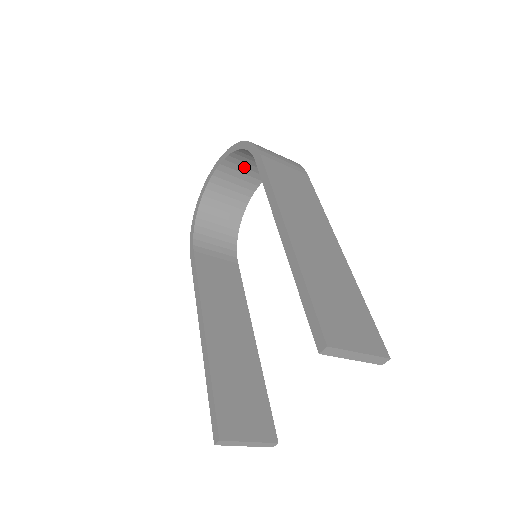
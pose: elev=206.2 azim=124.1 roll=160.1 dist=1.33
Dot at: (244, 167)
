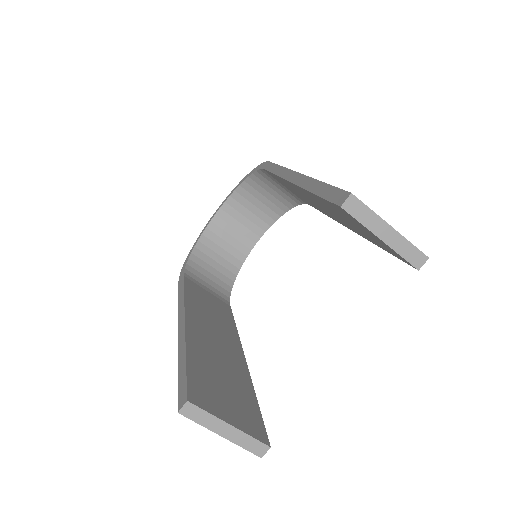
Dot at: (248, 209)
